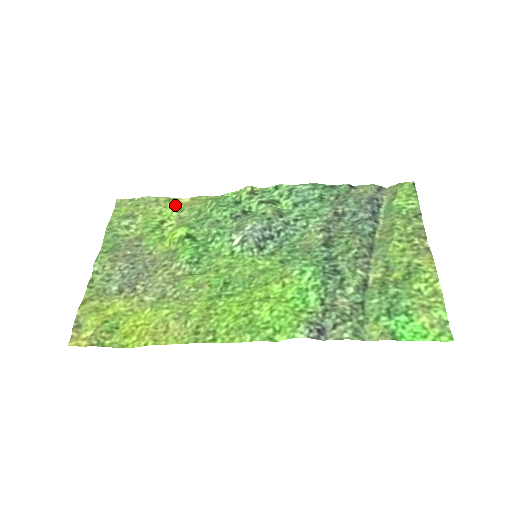
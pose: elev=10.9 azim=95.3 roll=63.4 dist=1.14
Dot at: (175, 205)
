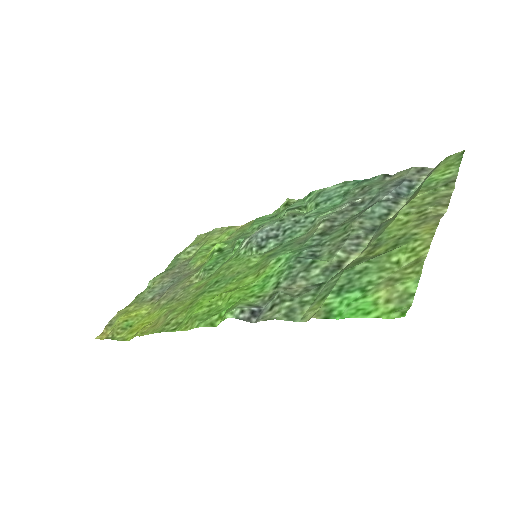
Dot at: (230, 230)
